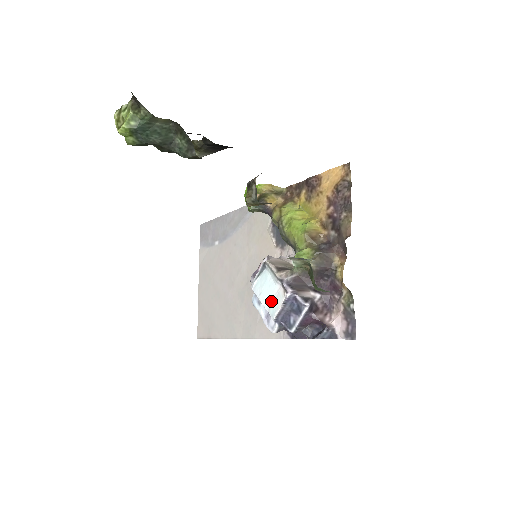
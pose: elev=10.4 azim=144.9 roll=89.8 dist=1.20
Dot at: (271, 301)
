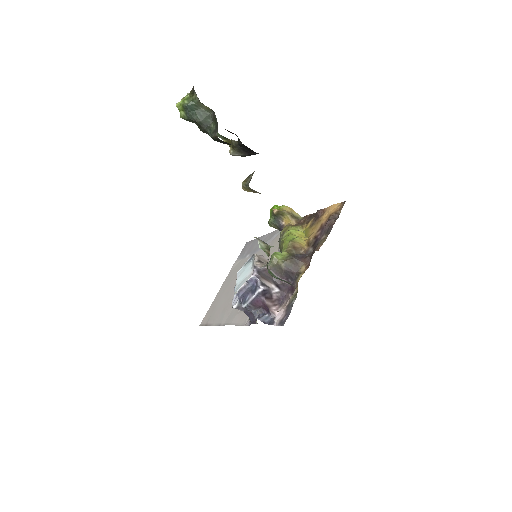
Dot at: (242, 281)
